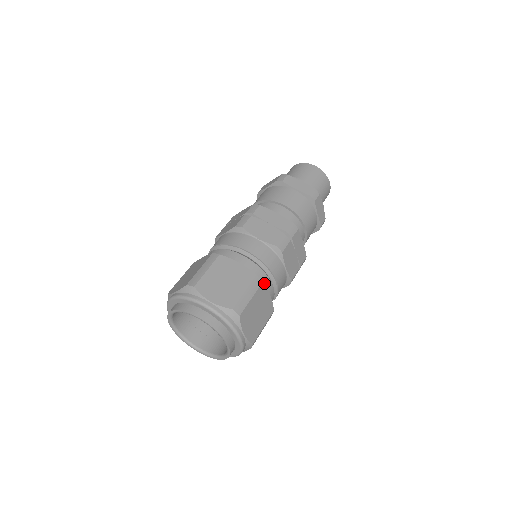
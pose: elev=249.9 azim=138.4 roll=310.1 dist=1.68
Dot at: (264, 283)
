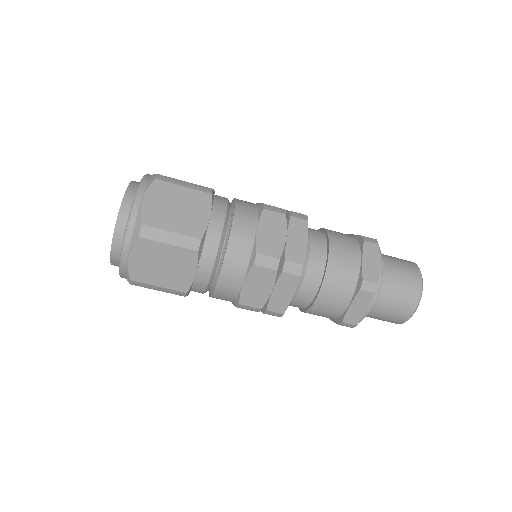
Dot at: (204, 259)
